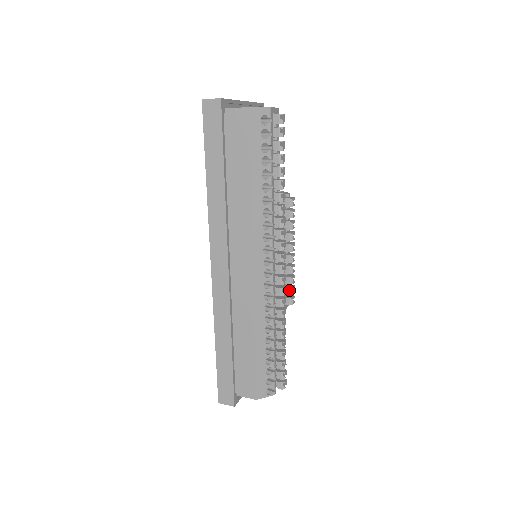
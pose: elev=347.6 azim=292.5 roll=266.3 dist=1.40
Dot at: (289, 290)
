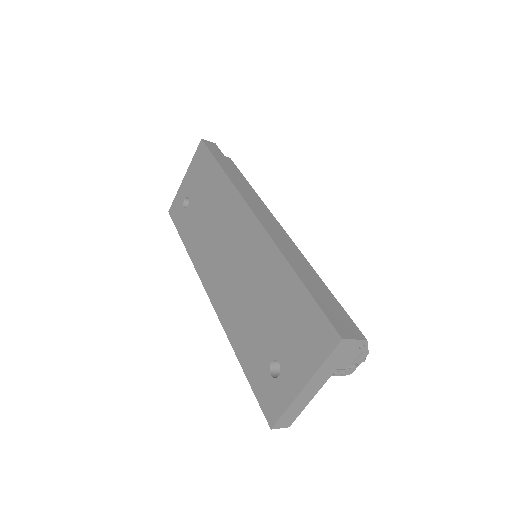
Dot at: occluded
